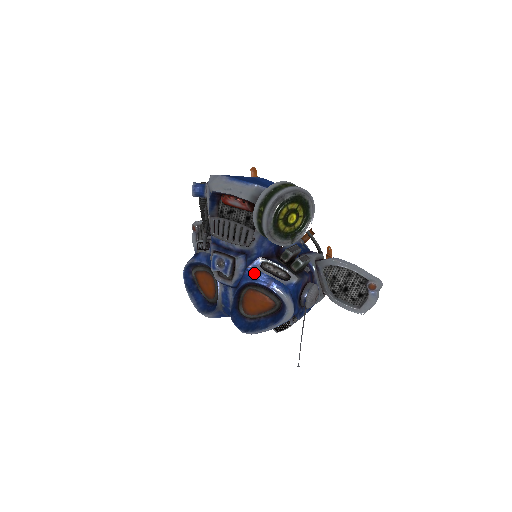
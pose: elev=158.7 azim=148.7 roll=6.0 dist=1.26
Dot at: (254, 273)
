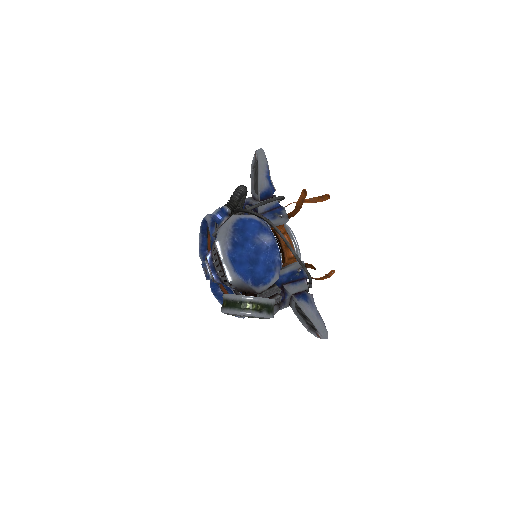
Dot at: (228, 288)
